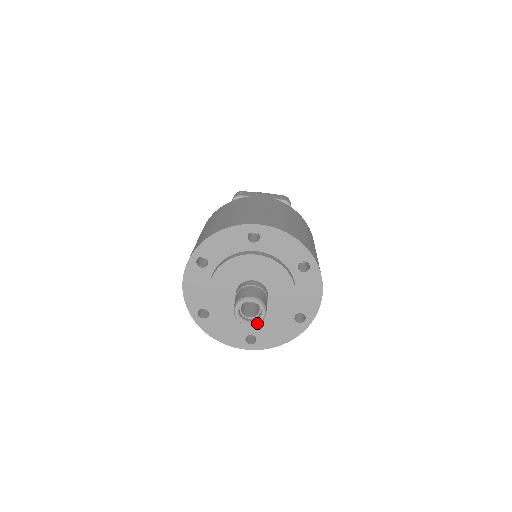
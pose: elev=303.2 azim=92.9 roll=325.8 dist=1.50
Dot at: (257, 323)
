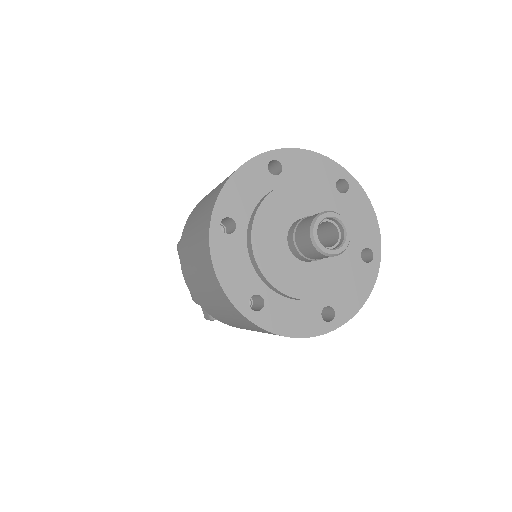
Dot at: (346, 246)
